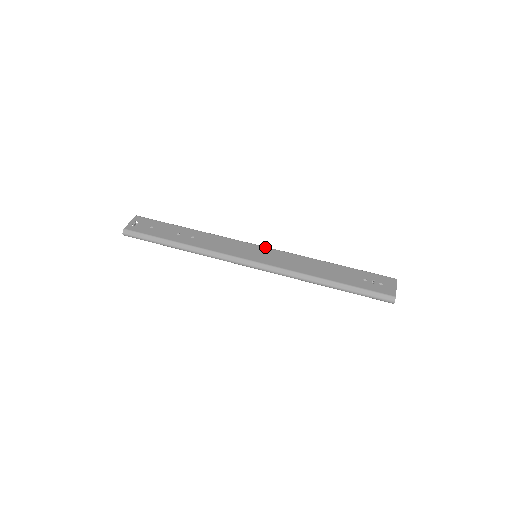
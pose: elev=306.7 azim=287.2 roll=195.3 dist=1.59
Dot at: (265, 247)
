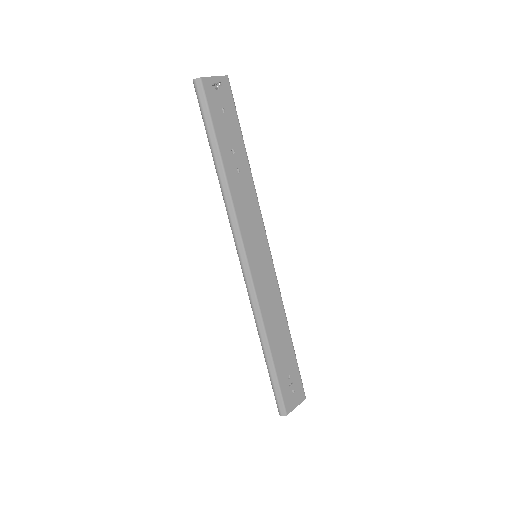
Dot at: (271, 257)
